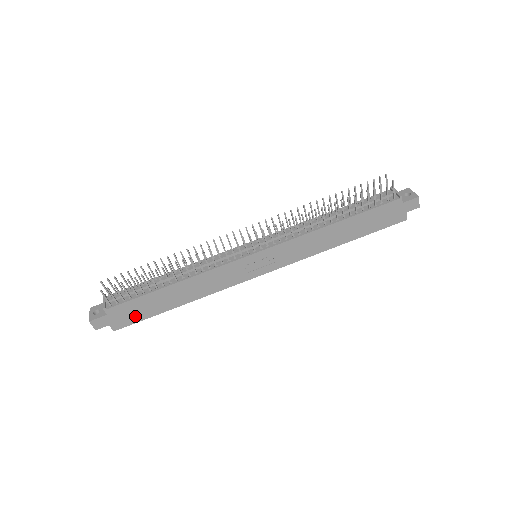
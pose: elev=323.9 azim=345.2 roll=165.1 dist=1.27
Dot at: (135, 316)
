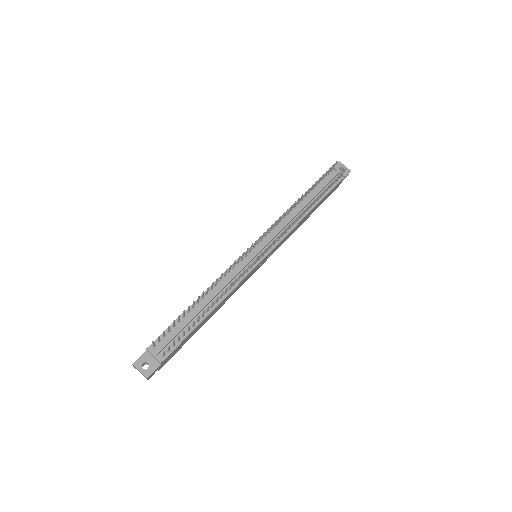
Dot at: (177, 350)
